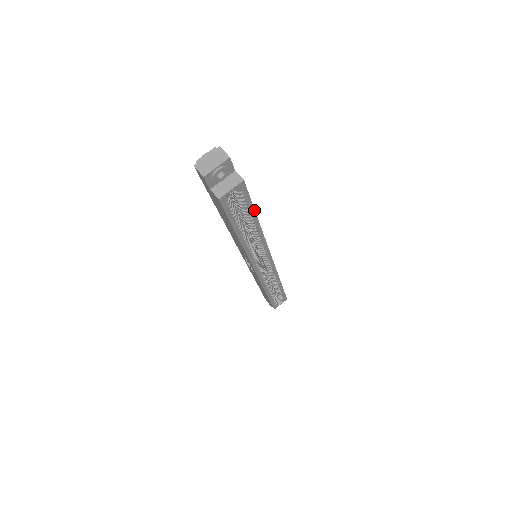
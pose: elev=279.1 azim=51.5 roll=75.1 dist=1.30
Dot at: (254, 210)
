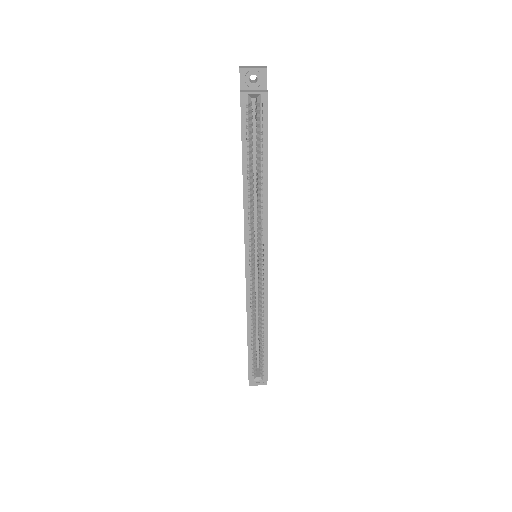
Dot at: (267, 149)
